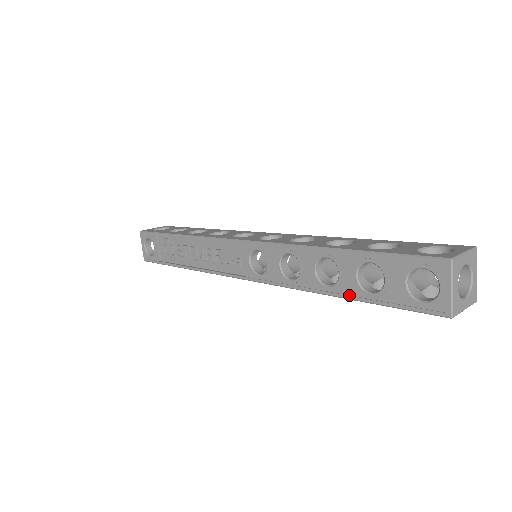
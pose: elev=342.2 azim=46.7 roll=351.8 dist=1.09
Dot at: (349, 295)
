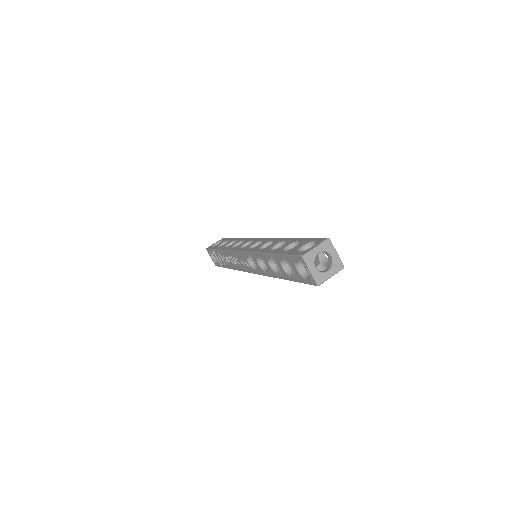
Dot at: (286, 278)
